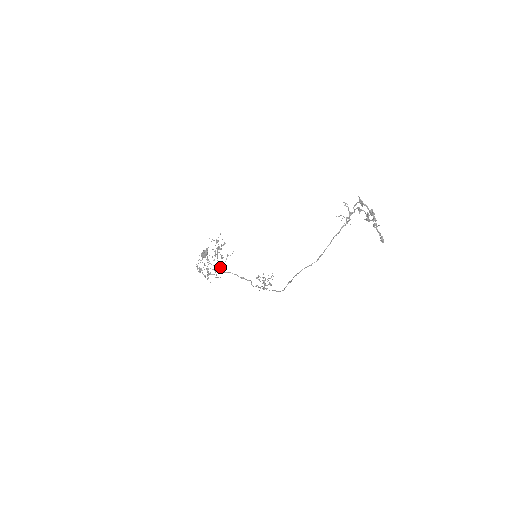
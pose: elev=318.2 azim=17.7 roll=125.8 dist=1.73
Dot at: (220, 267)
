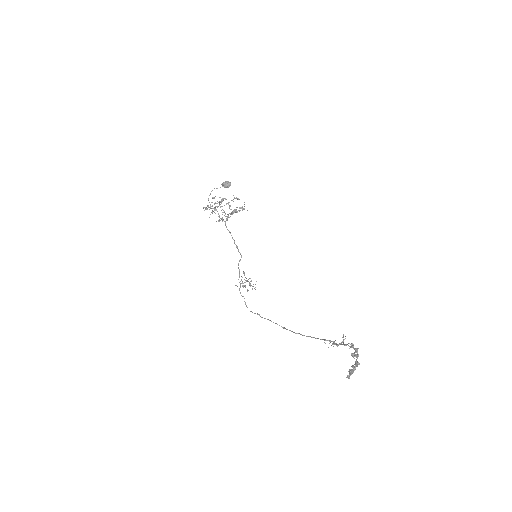
Dot at: (226, 220)
